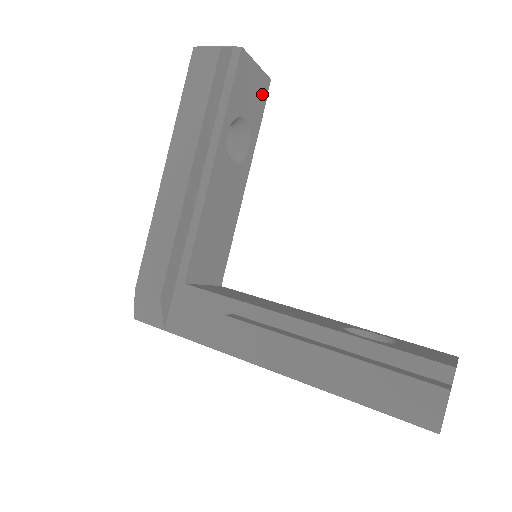
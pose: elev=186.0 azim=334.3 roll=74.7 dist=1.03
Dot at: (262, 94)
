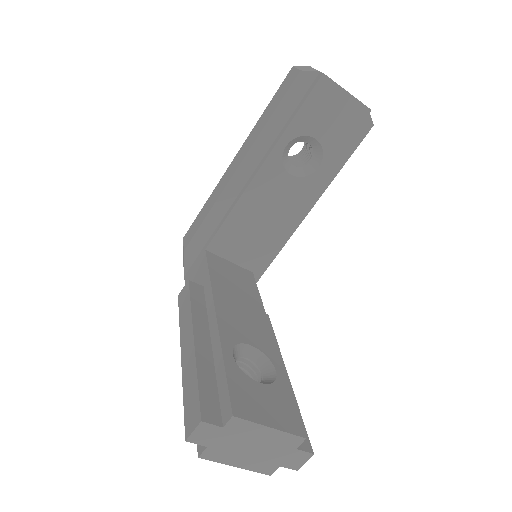
Dot at: (352, 122)
